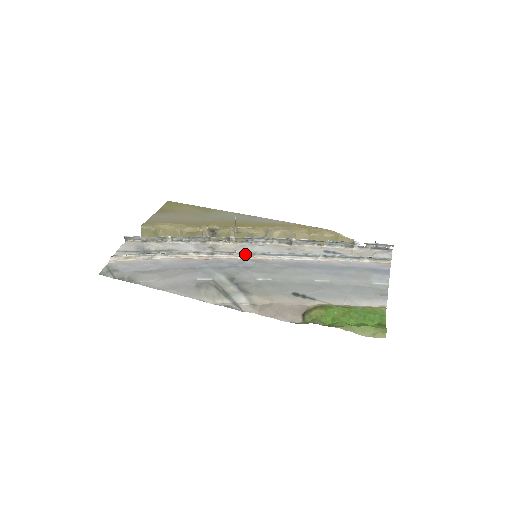
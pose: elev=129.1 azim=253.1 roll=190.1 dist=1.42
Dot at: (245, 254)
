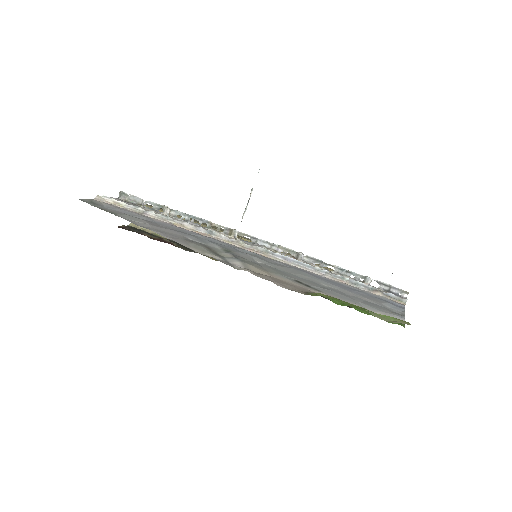
Dot at: (246, 245)
